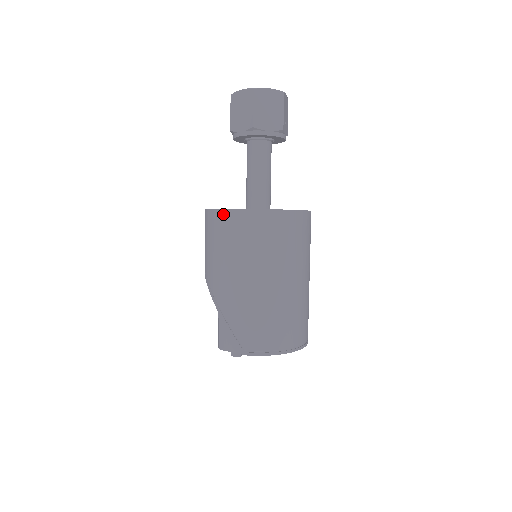
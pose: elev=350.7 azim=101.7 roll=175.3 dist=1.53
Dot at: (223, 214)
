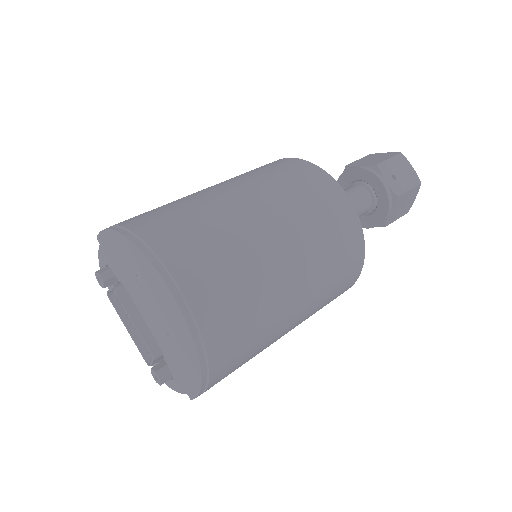
Dot at: occluded
